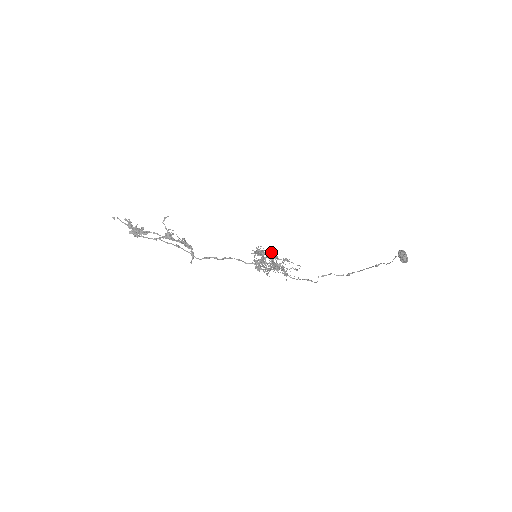
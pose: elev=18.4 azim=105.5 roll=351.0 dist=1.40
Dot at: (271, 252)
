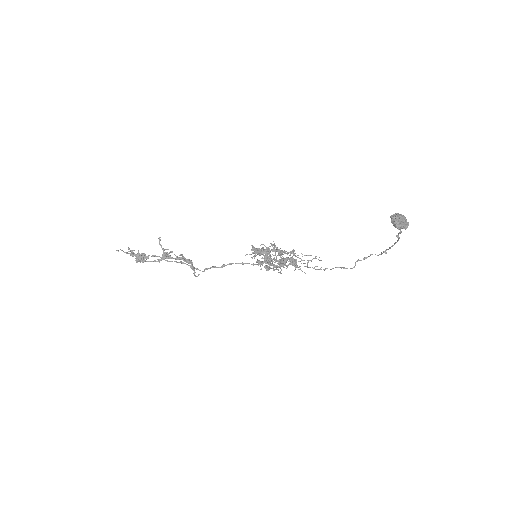
Dot at: (273, 248)
